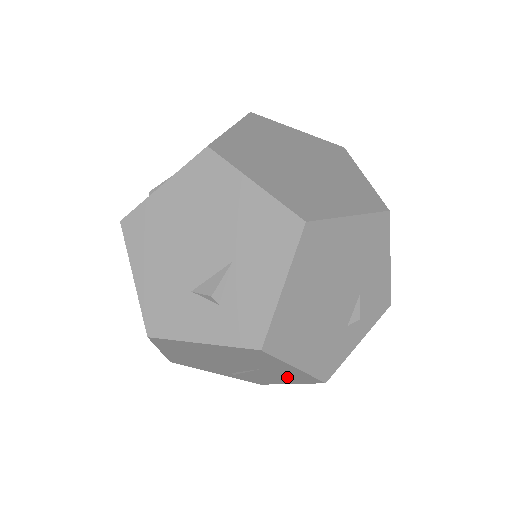
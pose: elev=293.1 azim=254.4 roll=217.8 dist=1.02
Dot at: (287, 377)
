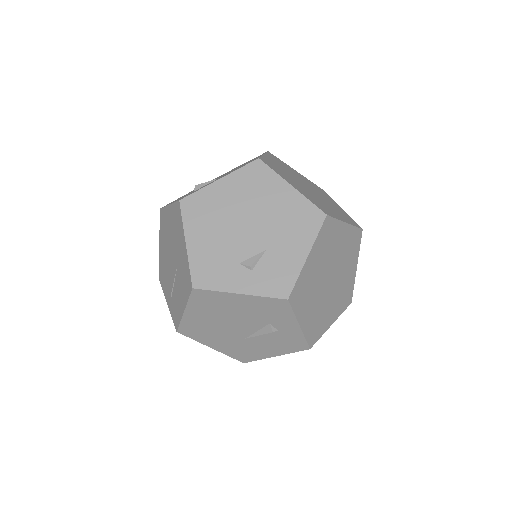
Dot at: (184, 283)
